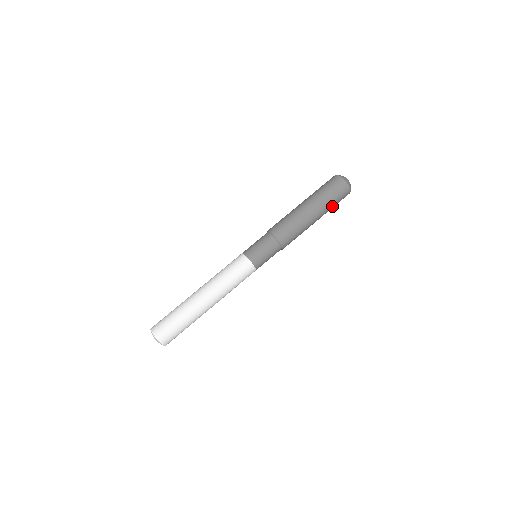
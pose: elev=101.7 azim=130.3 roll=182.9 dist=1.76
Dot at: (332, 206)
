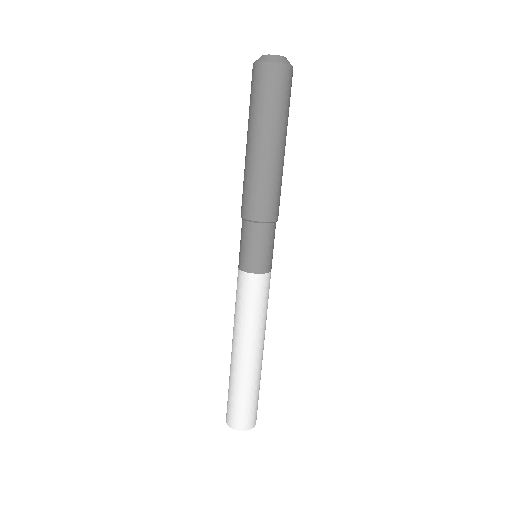
Dot at: (285, 111)
